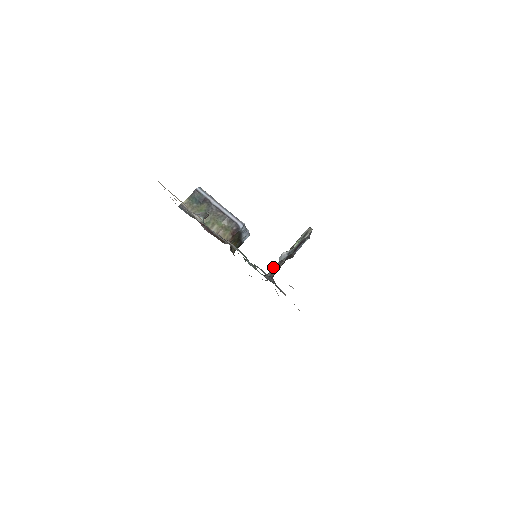
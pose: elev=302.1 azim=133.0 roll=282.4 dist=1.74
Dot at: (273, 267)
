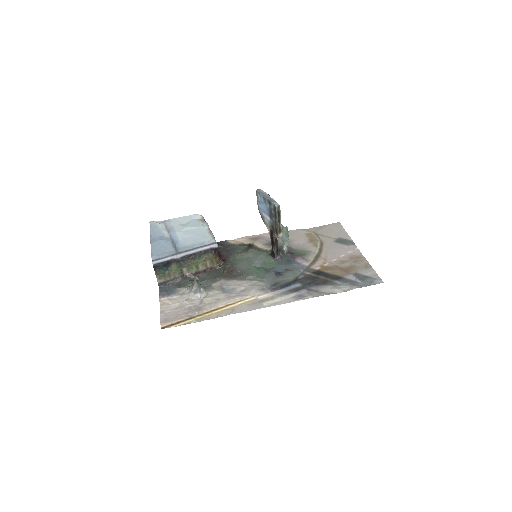
Dot at: (273, 248)
